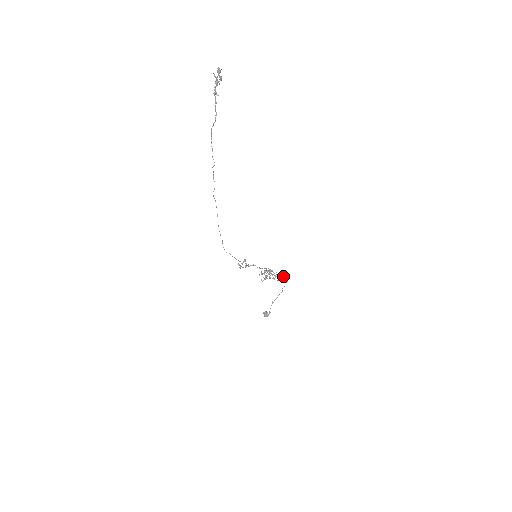
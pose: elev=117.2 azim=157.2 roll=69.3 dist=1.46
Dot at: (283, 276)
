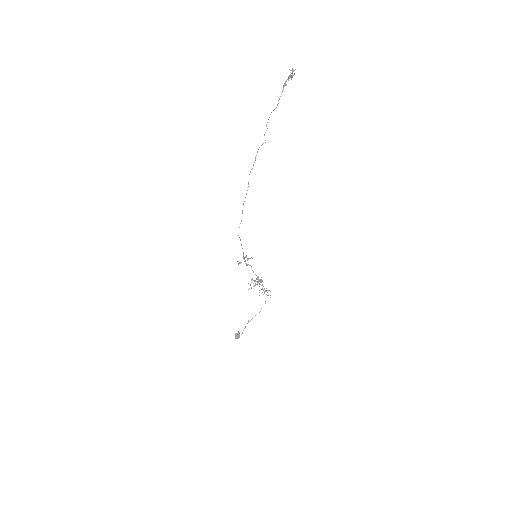
Dot at: (267, 292)
